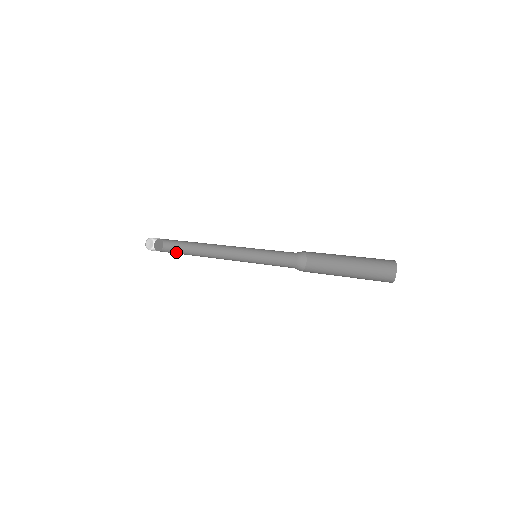
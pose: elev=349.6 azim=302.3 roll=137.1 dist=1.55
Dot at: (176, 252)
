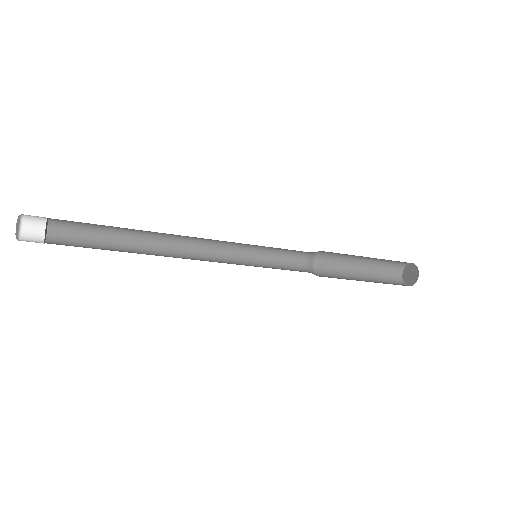
Dot at: (89, 246)
